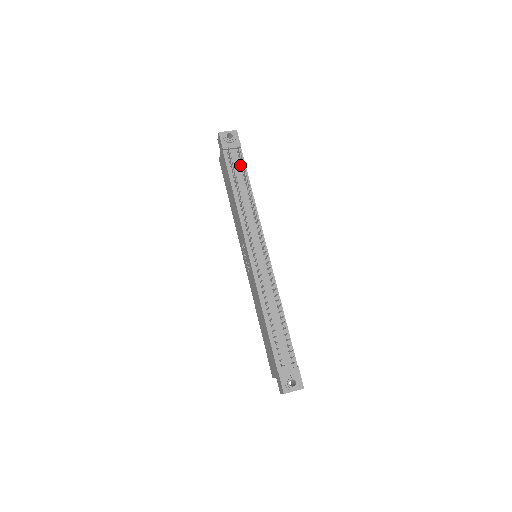
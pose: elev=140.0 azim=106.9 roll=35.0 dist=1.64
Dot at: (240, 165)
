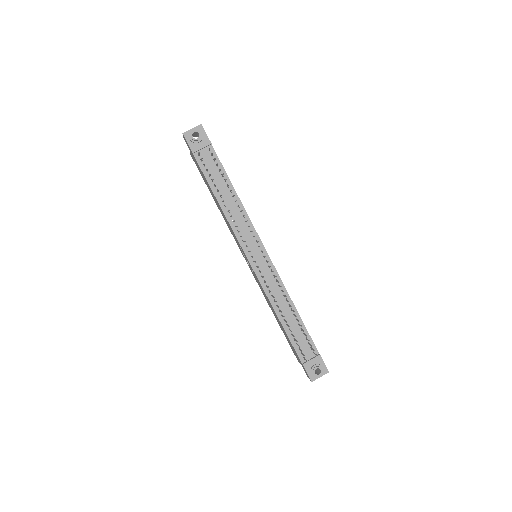
Dot at: (216, 165)
